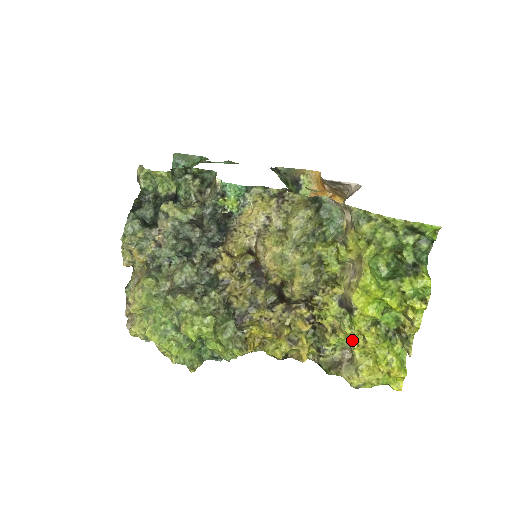
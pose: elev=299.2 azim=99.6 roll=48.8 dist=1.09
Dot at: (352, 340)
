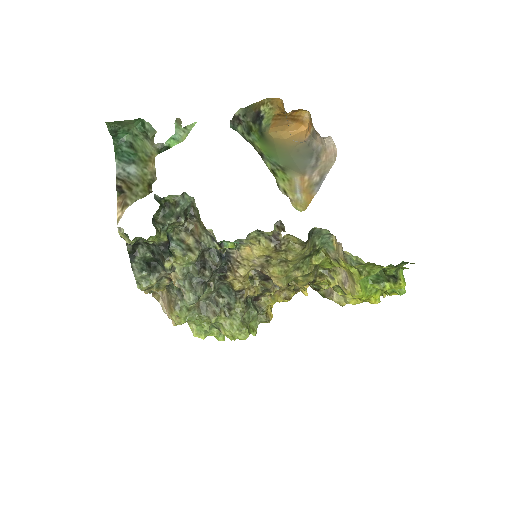
Dot at: occluded
